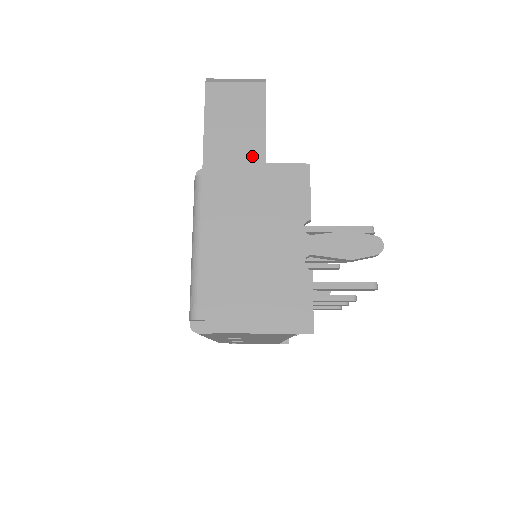
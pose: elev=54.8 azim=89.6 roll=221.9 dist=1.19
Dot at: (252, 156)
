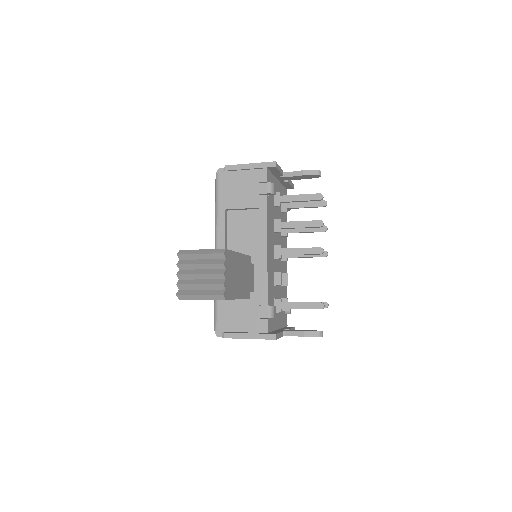
Dot at: occluded
